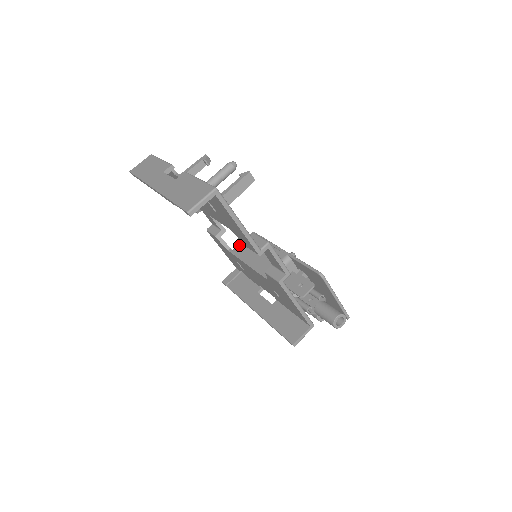
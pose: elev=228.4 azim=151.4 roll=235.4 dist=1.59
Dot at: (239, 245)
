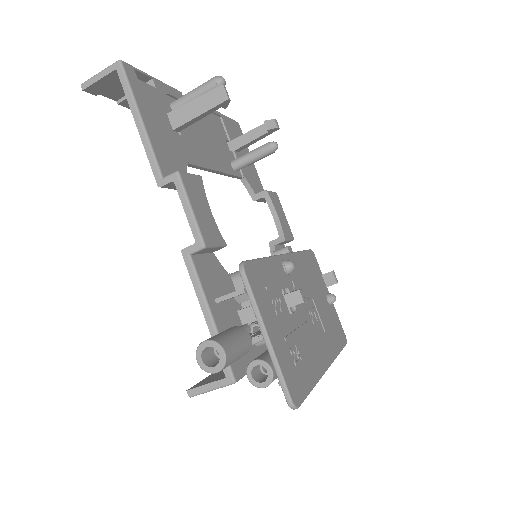
Dot at: occluded
